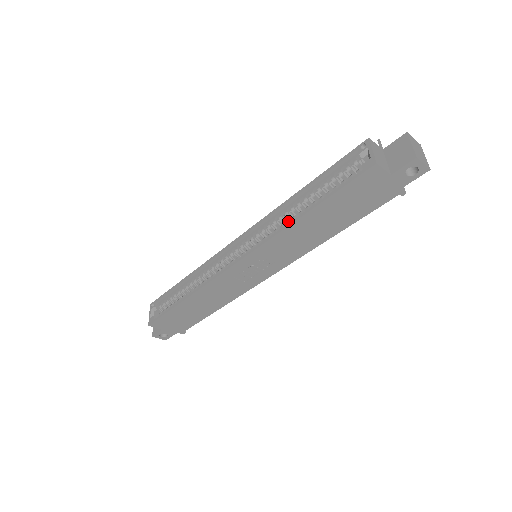
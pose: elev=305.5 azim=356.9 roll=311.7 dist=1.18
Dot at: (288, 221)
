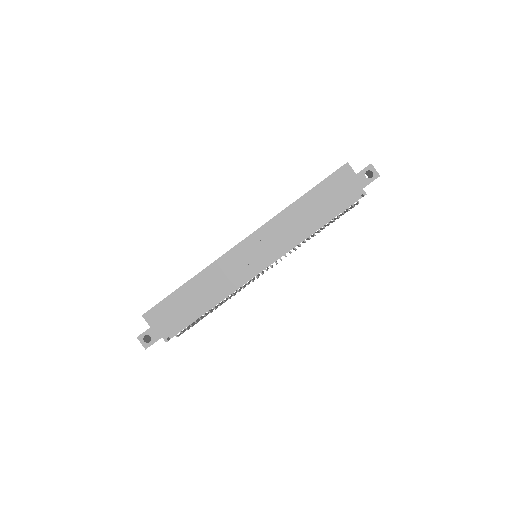
Dot at: occluded
